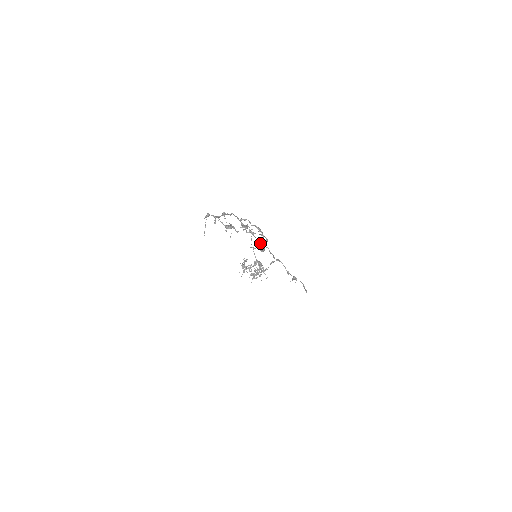
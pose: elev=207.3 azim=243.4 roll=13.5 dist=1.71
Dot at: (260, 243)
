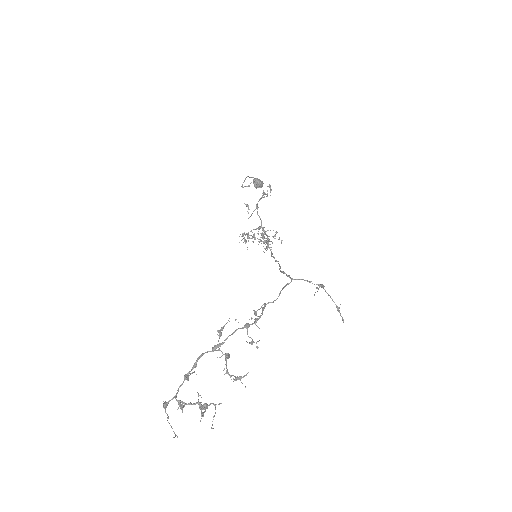
Dot at: (255, 315)
